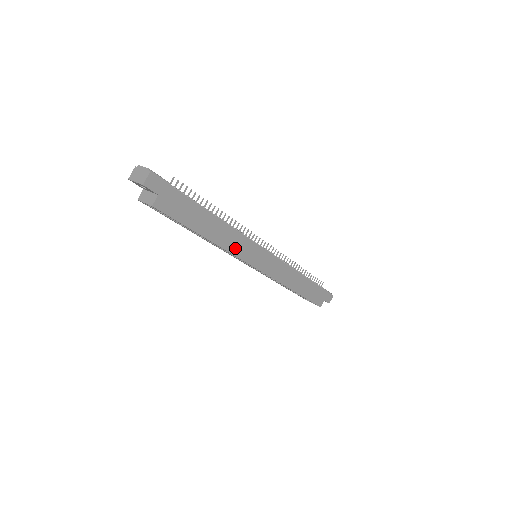
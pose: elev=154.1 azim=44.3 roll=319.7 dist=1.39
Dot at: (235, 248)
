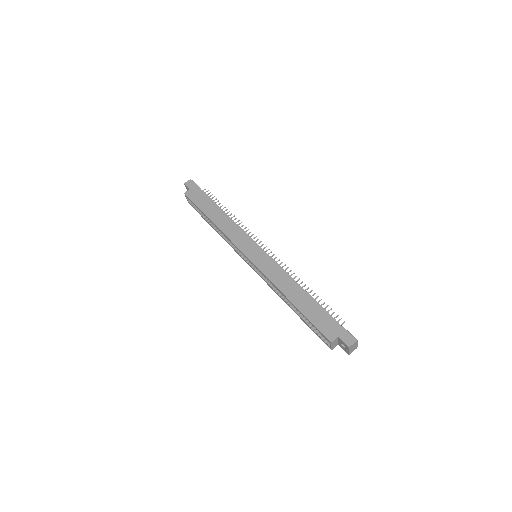
Dot at: (231, 234)
